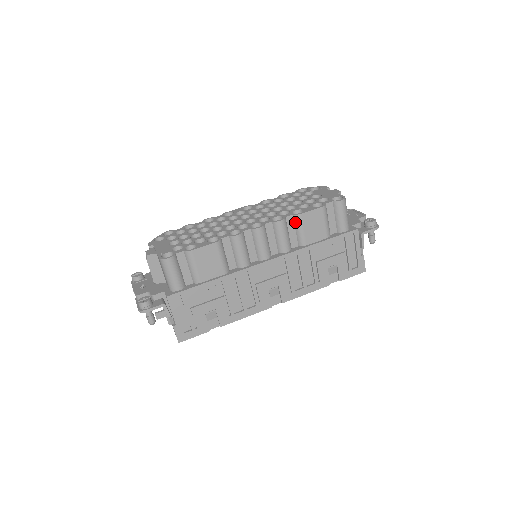
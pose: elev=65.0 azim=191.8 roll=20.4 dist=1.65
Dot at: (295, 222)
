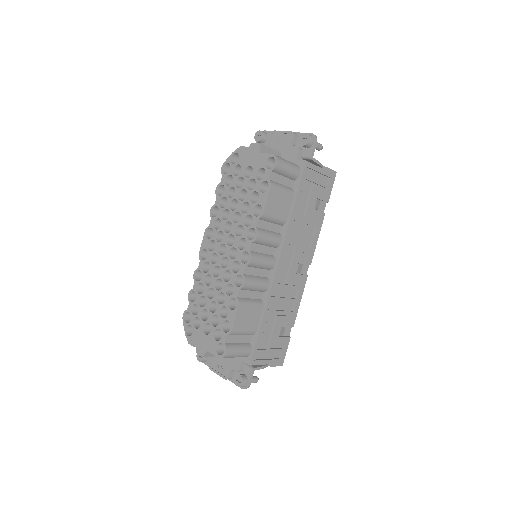
Dot at: (265, 220)
